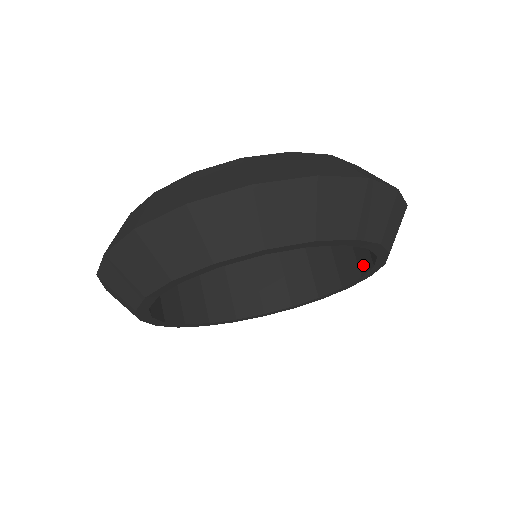
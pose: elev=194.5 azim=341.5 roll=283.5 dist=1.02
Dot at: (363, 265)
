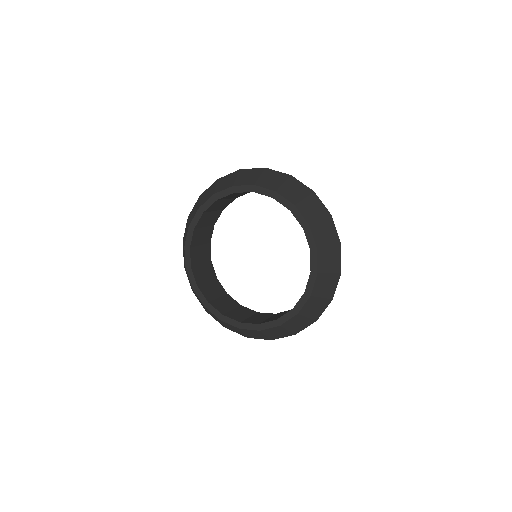
Dot at: (267, 321)
